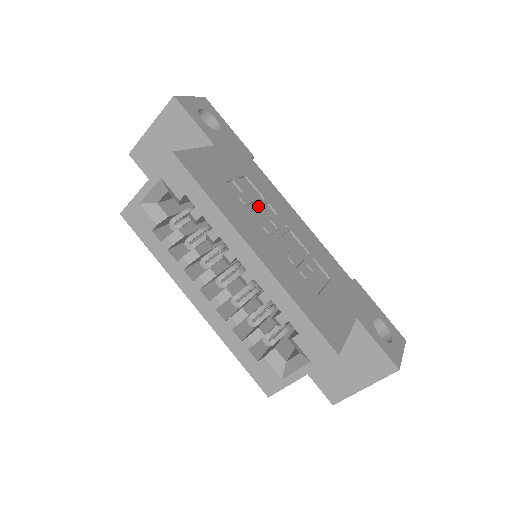
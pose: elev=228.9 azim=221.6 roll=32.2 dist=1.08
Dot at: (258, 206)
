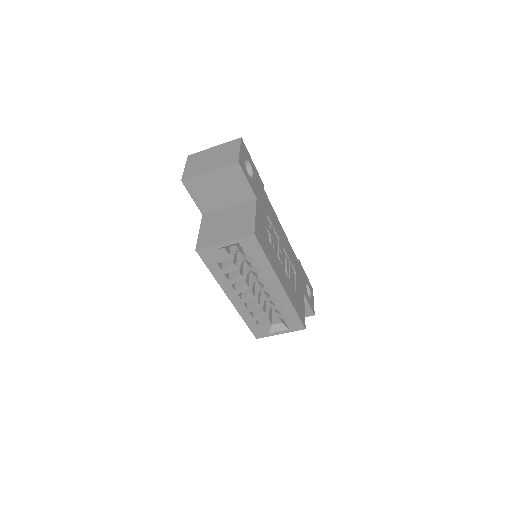
Dot at: occluded
